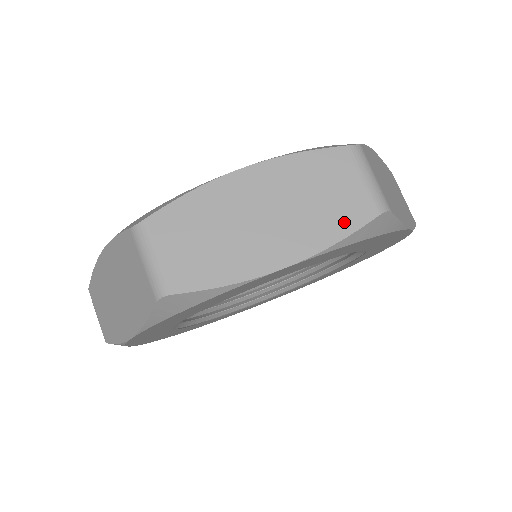
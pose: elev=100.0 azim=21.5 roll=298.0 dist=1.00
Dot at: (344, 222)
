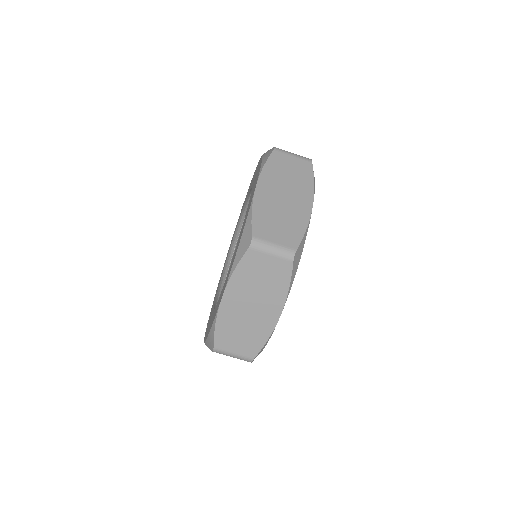
Dot at: (307, 174)
